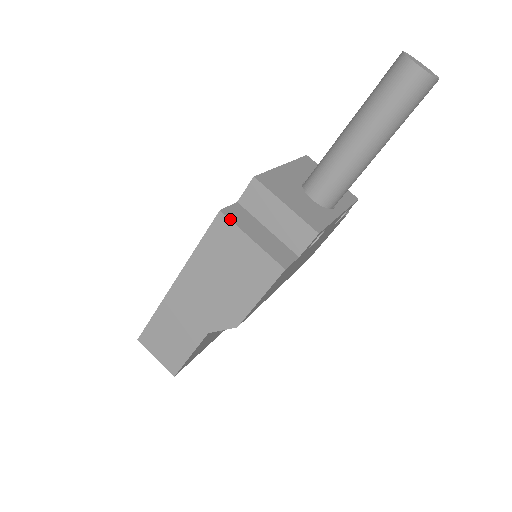
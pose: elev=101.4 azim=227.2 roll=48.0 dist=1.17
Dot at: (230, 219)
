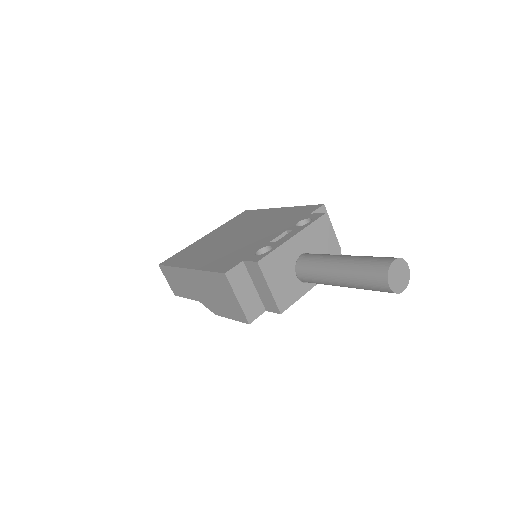
Dot at: (229, 281)
